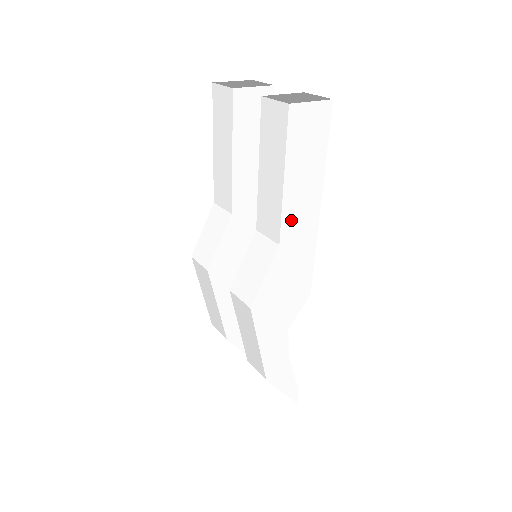
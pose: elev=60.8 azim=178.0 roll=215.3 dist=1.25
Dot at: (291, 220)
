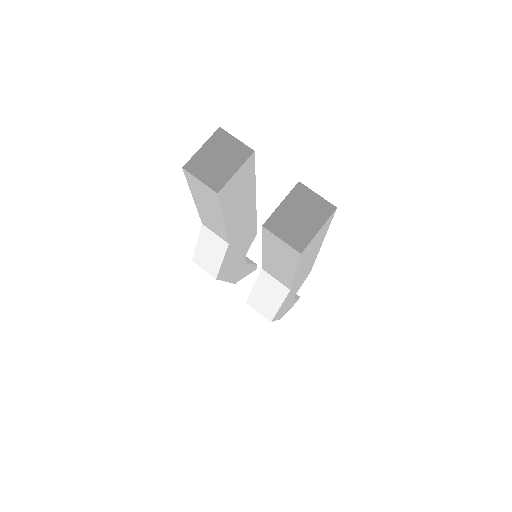
Dot at: (299, 275)
